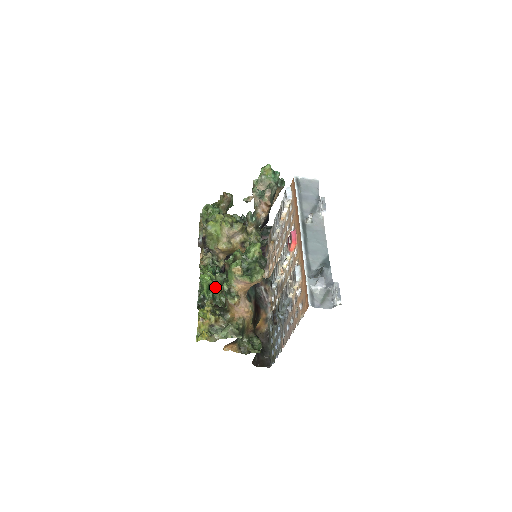
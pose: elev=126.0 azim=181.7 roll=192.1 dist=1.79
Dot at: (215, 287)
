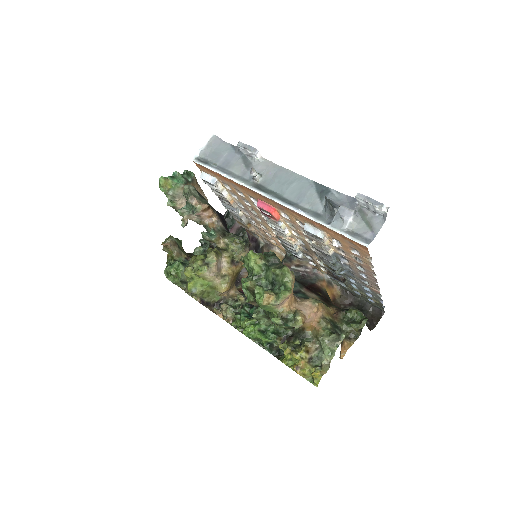
Dot at: (266, 325)
